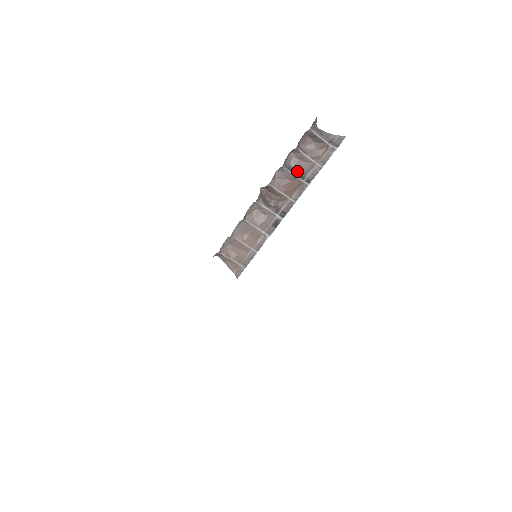
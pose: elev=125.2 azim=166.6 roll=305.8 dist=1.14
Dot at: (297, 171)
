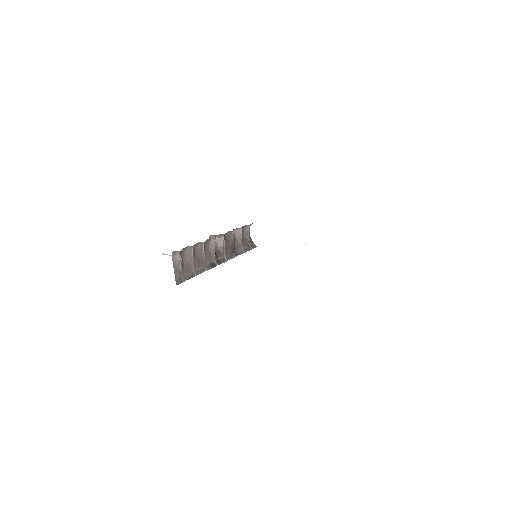
Dot at: (234, 243)
